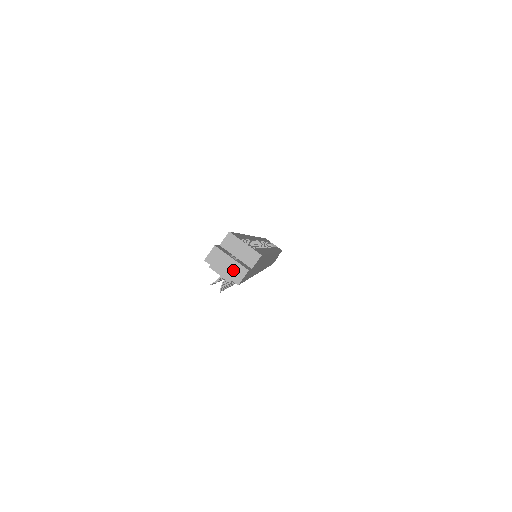
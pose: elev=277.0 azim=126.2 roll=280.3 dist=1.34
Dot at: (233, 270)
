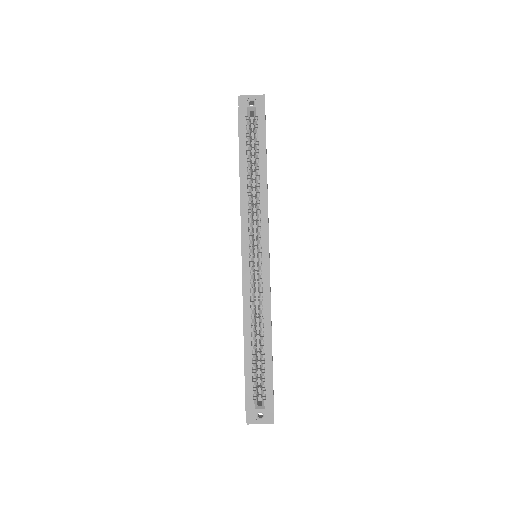
Dot at: (266, 422)
